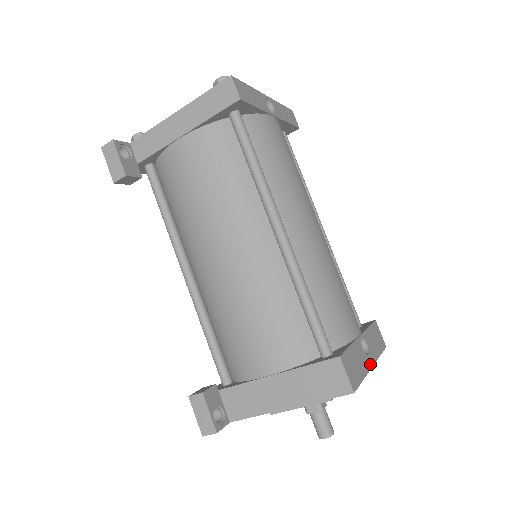
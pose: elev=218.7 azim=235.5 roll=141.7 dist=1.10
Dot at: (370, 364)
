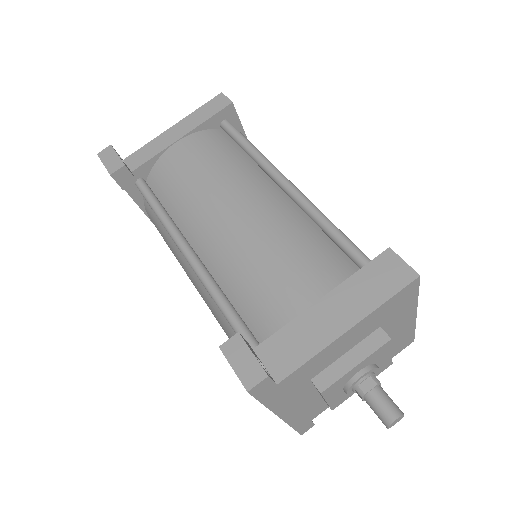
Dot at: occluded
